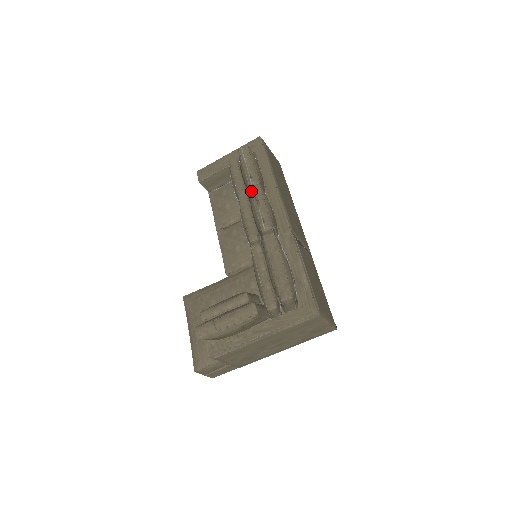
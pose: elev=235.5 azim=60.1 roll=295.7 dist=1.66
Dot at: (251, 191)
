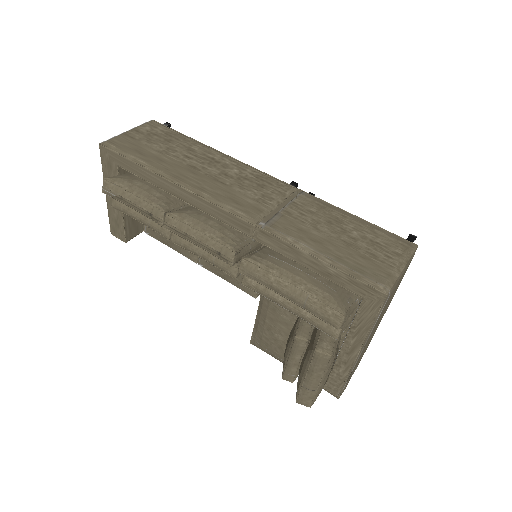
Dot at: (169, 230)
